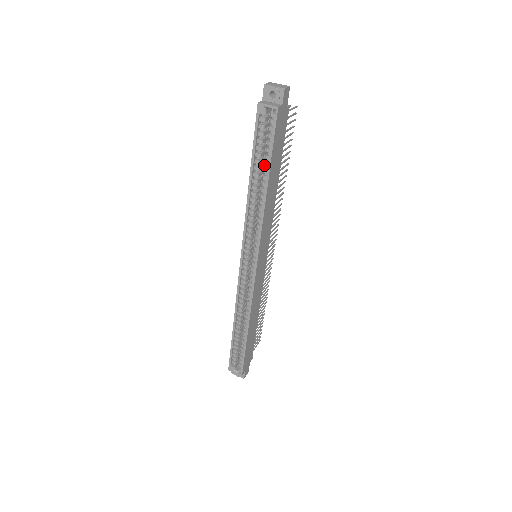
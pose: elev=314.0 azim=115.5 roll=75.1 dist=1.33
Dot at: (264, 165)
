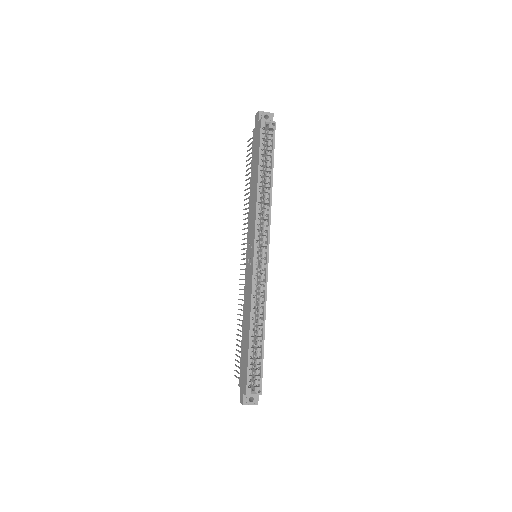
Dot at: (267, 165)
